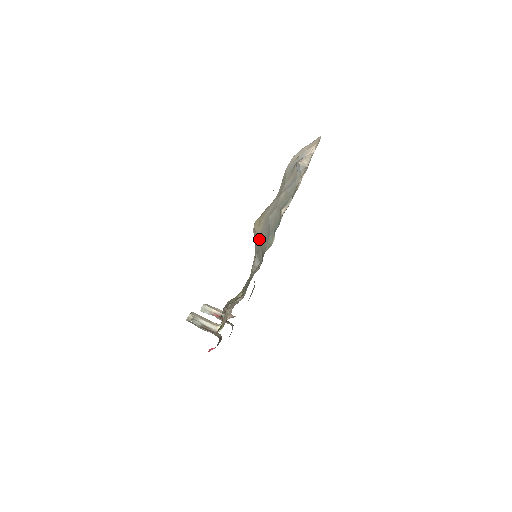
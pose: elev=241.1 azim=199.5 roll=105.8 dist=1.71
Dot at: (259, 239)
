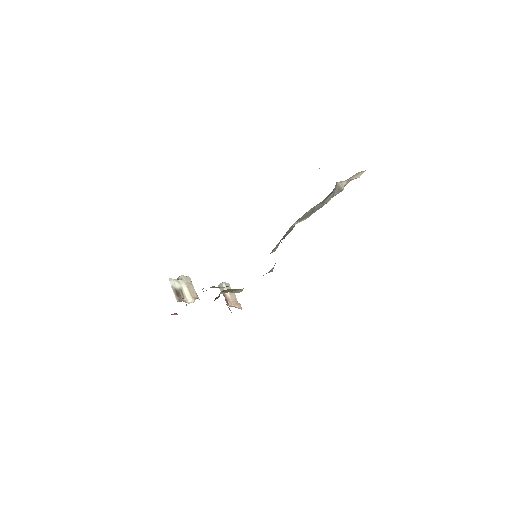
Dot at: occluded
